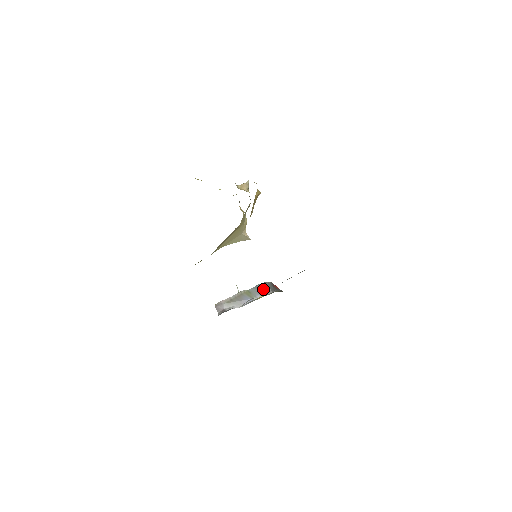
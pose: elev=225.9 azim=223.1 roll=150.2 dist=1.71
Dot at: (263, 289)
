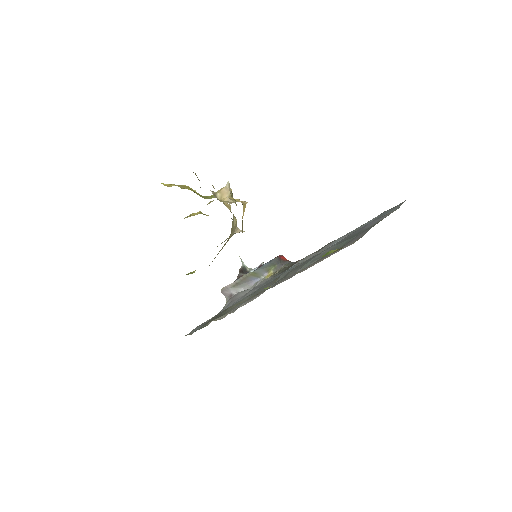
Dot at: (269, 267)
